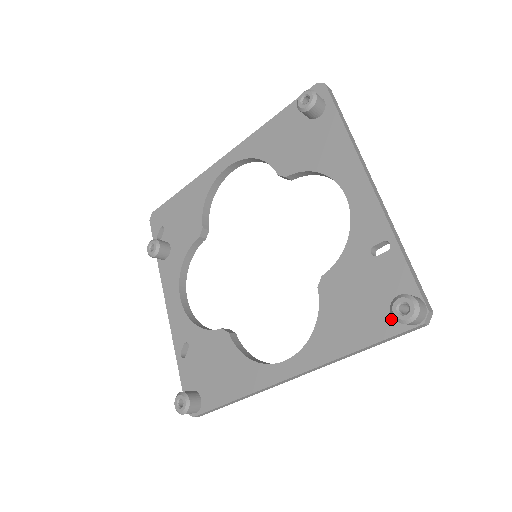
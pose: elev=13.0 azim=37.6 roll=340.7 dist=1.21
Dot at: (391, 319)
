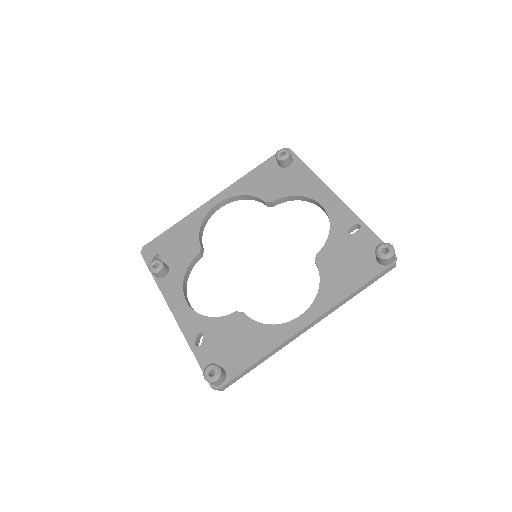
Dot at: (373, 266)
